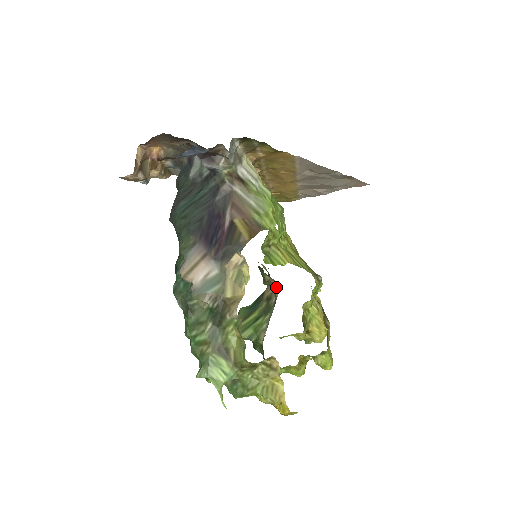
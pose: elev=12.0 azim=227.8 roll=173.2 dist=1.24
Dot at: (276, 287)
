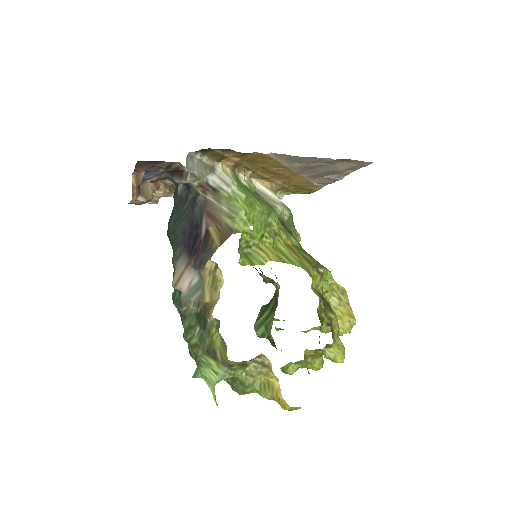
Dot at: (275, 284)
